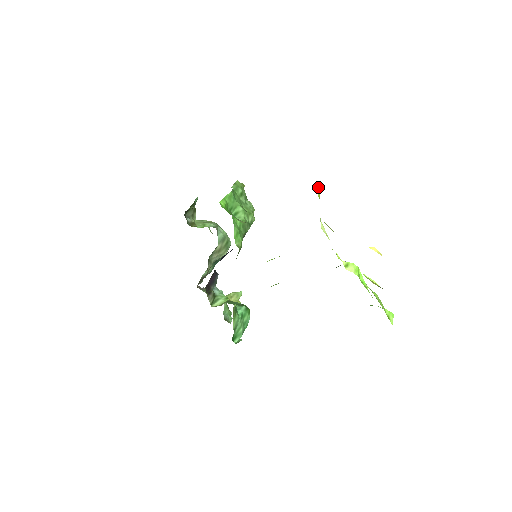
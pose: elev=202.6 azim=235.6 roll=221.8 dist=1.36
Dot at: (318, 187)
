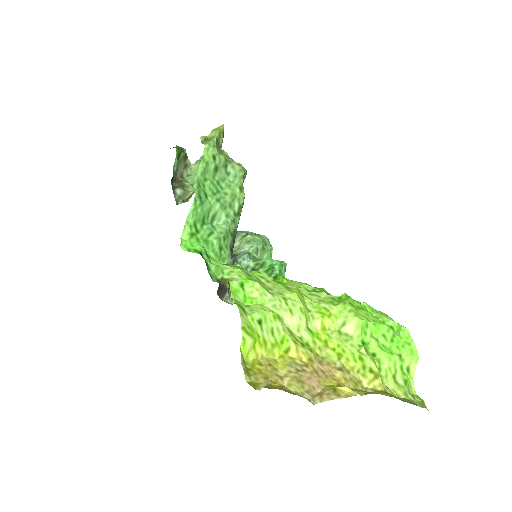
Dot at: (245, 348)
